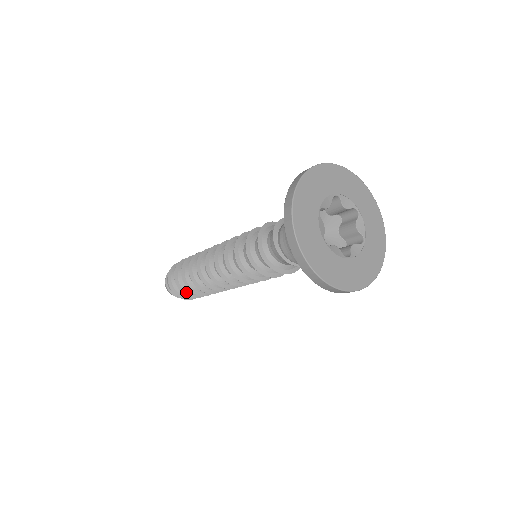
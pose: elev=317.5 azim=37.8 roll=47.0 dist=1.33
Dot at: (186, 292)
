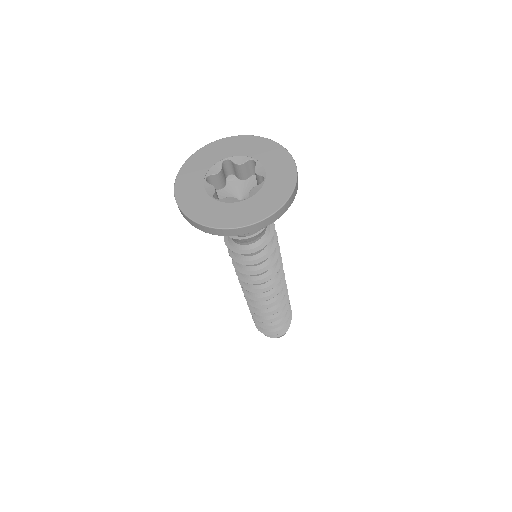
Dot at: (265, 326)
